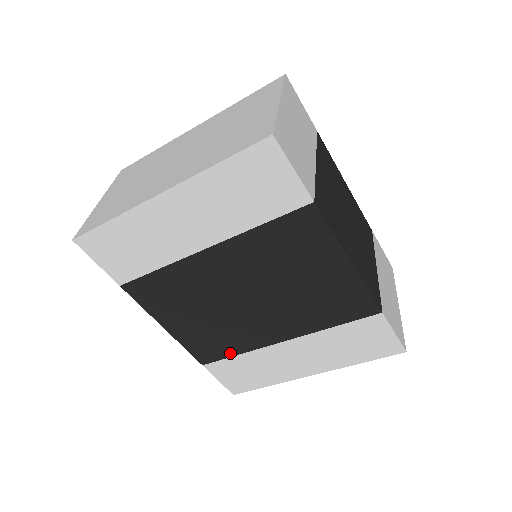
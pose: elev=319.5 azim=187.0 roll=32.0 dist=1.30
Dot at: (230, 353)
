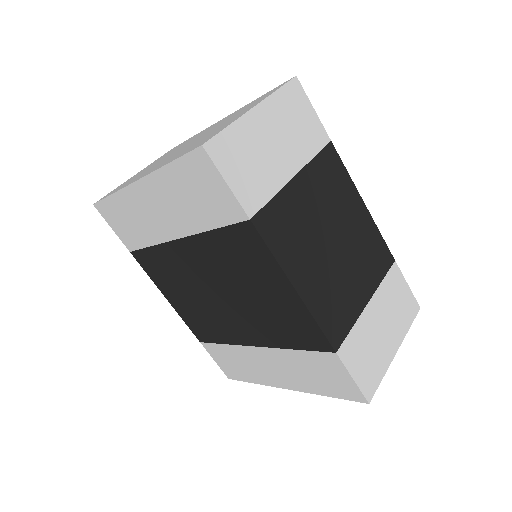
Dot at: (217, 340)
